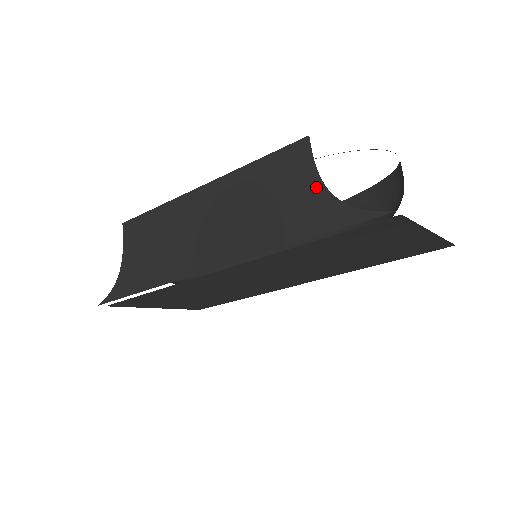
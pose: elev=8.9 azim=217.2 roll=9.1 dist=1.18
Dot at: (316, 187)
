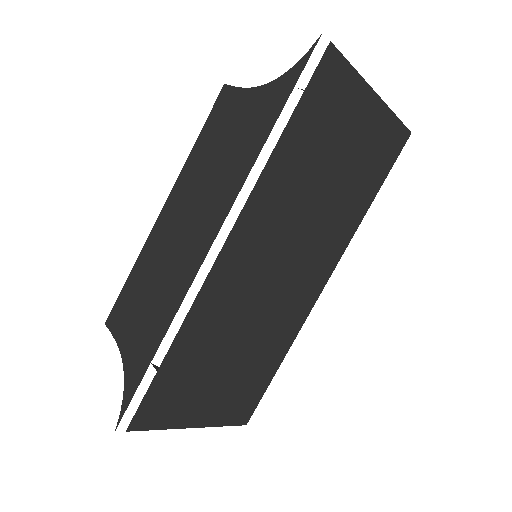
Dot at: (254, 94)
